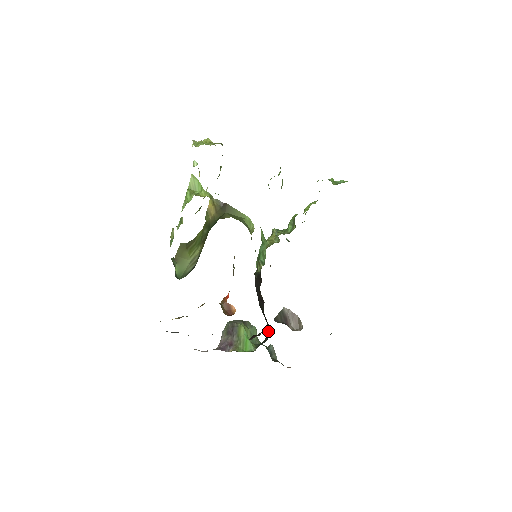
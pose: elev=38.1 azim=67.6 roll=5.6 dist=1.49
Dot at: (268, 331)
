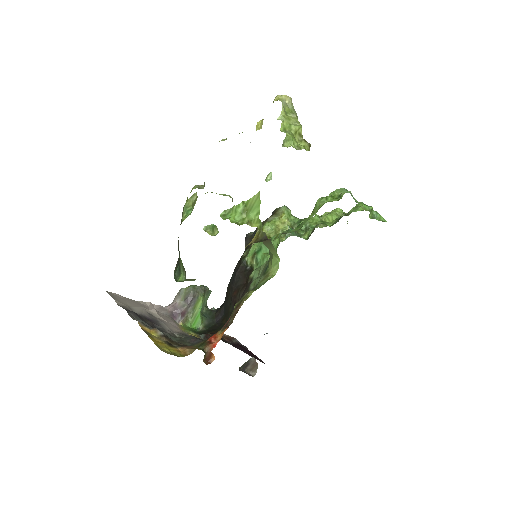
Dot at: (221, 312)
